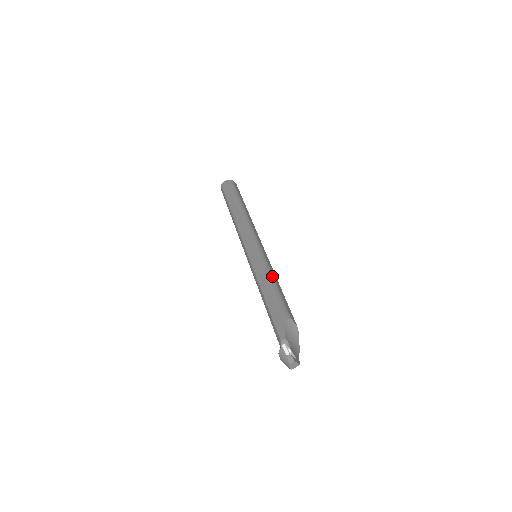
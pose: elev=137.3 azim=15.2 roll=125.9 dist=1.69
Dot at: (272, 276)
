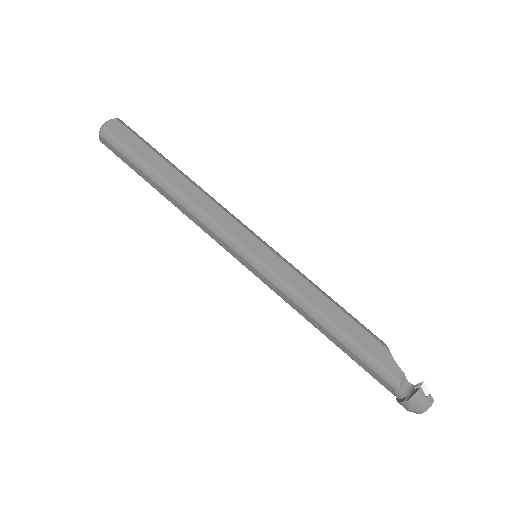
Dot at: (317, 286)
